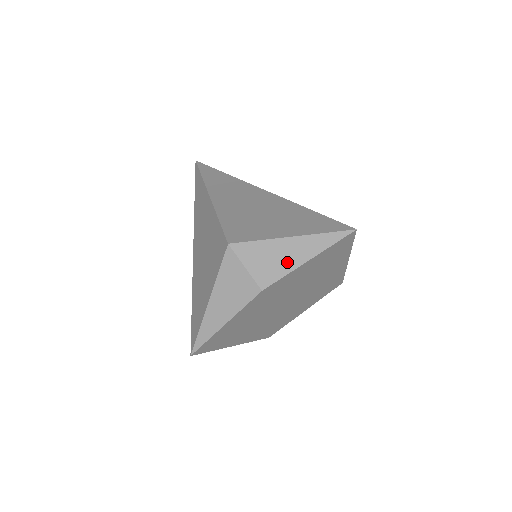
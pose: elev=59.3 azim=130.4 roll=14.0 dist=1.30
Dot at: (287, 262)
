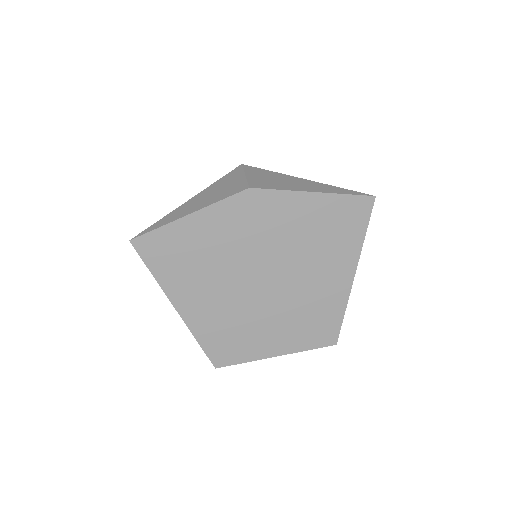
Dot at: (289, 186)
